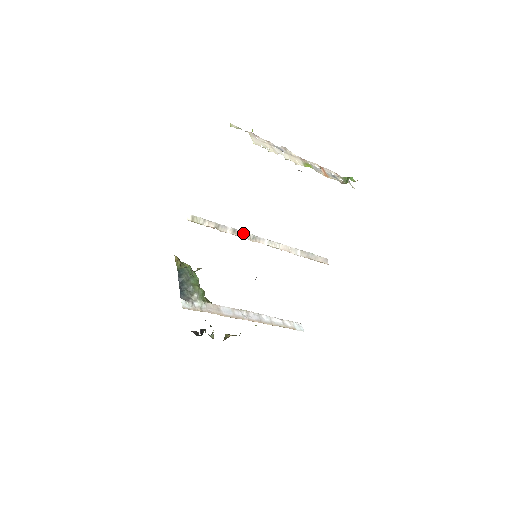
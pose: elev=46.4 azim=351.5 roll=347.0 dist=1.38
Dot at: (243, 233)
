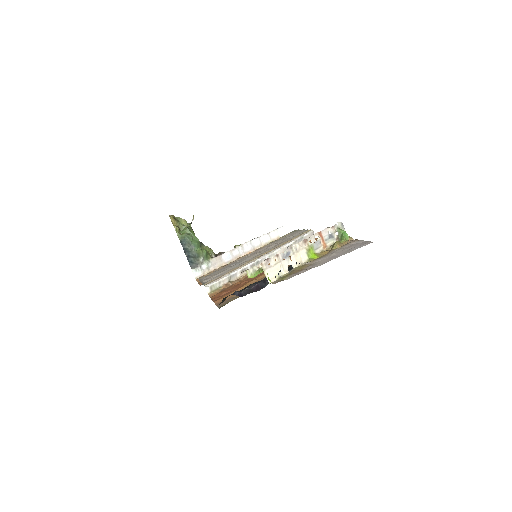
Dot at: (249, 267)
